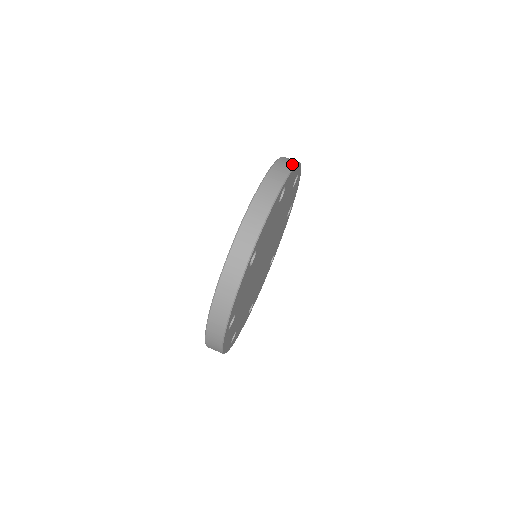
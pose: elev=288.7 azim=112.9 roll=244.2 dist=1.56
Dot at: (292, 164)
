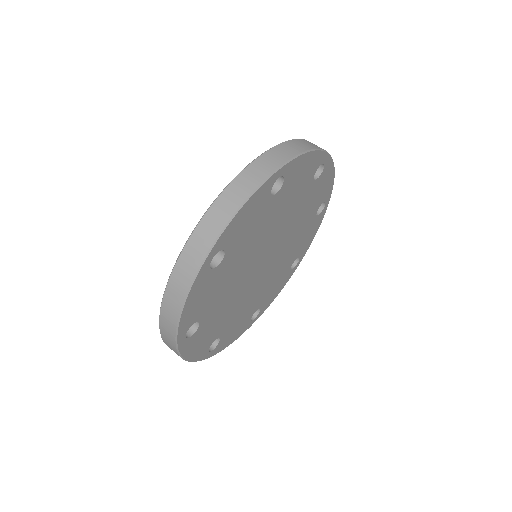
Dot at: occluded
